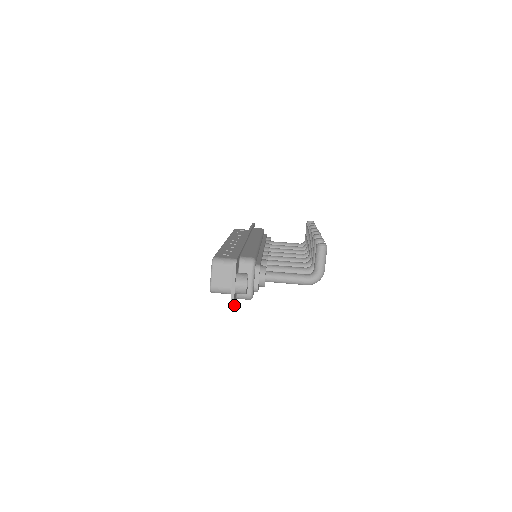
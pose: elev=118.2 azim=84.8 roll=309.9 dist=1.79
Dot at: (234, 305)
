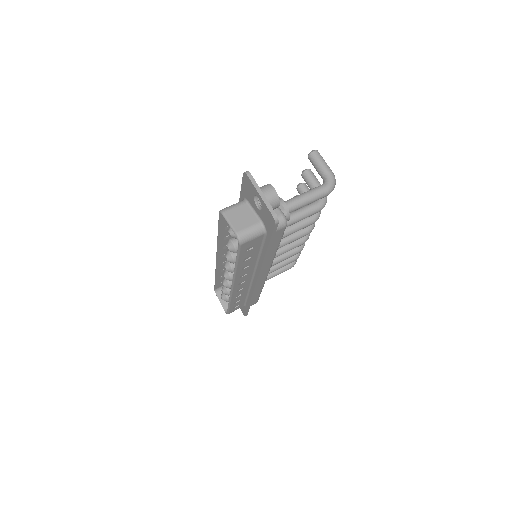
Dot at: occluded
